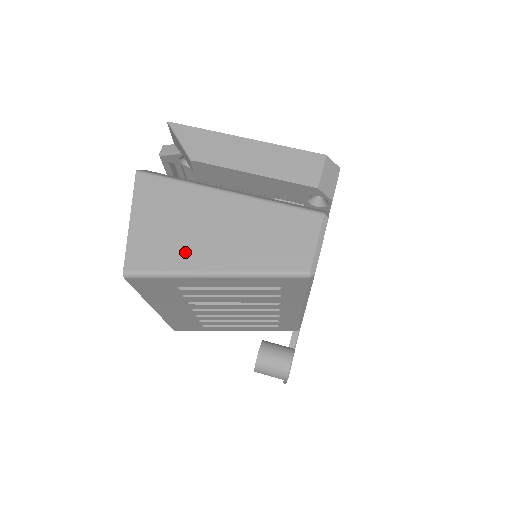
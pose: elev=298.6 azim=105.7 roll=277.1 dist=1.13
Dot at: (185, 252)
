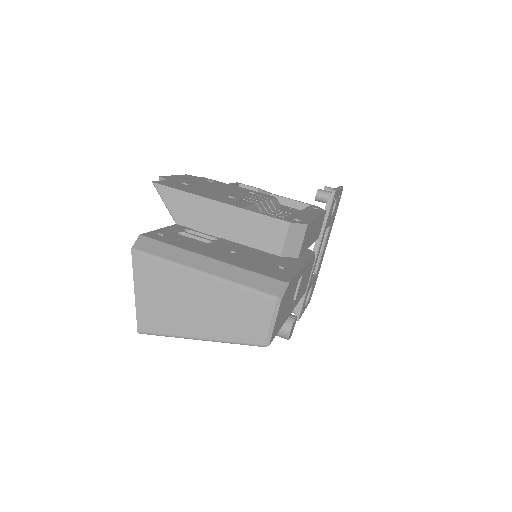
Dot at: (176, 321)
